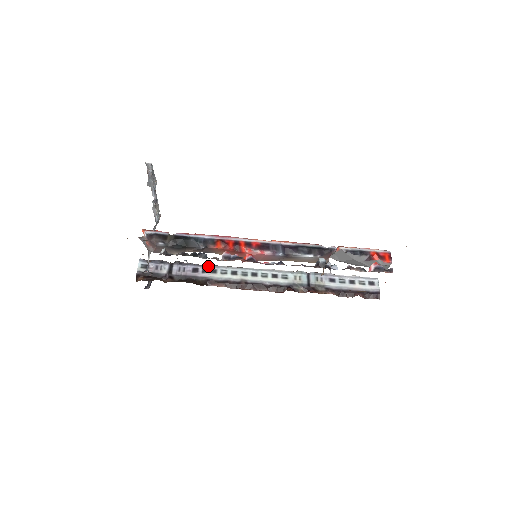
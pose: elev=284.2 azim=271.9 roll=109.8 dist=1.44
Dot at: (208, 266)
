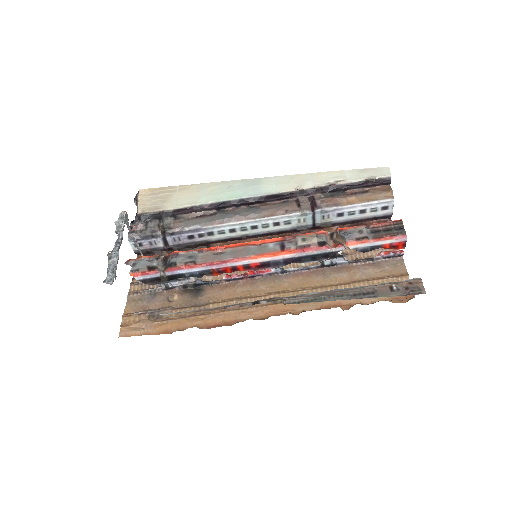
Dot at: (202, 230)
